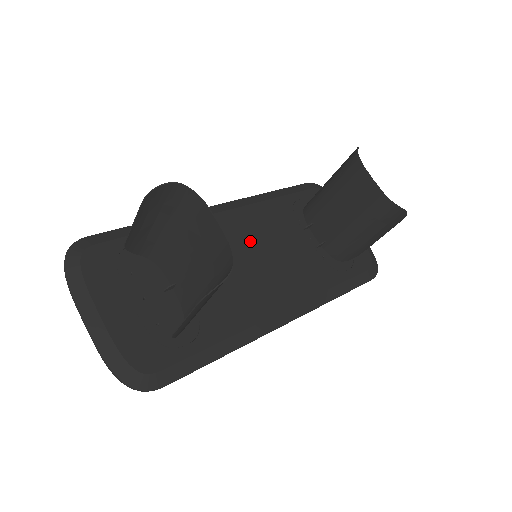
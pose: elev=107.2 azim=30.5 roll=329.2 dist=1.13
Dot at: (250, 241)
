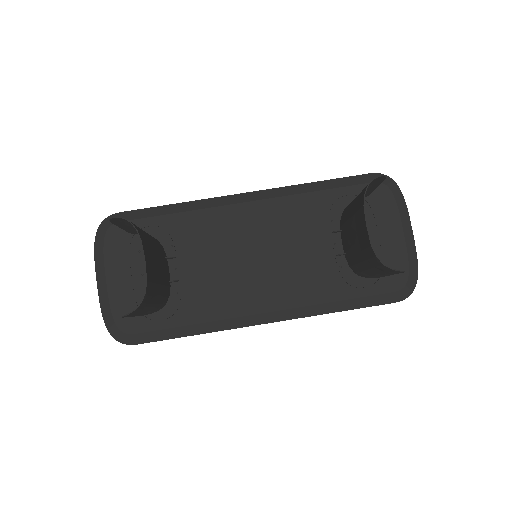
Dot at: (261, 237)
